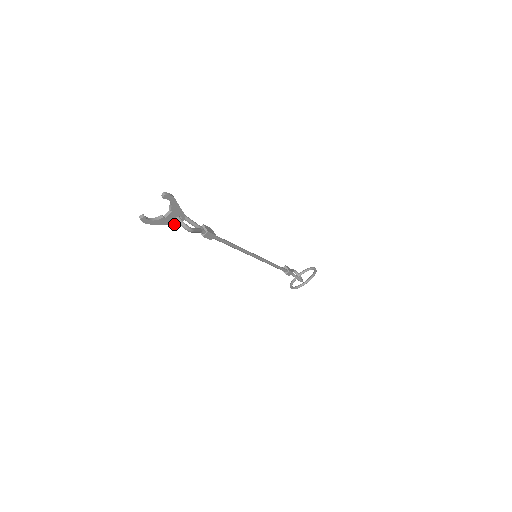
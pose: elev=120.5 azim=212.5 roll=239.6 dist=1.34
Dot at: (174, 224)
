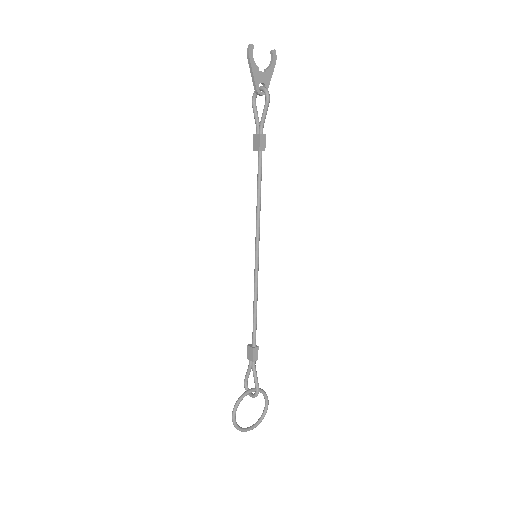
Dot at: (257, 88)
